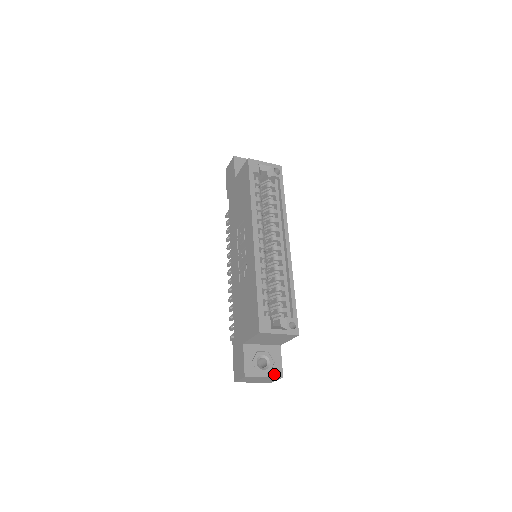
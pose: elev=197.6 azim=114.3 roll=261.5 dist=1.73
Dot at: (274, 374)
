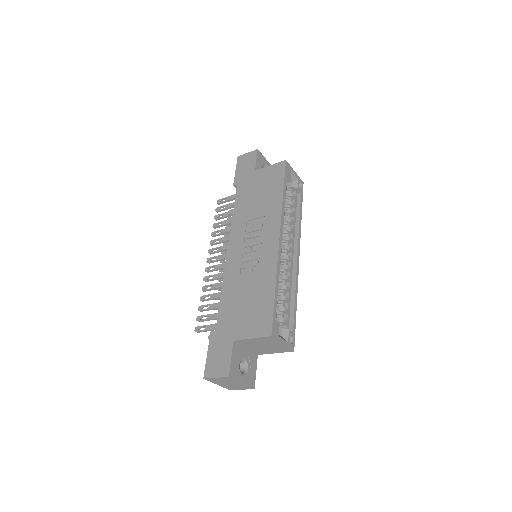
Dot at: (249, 382)
